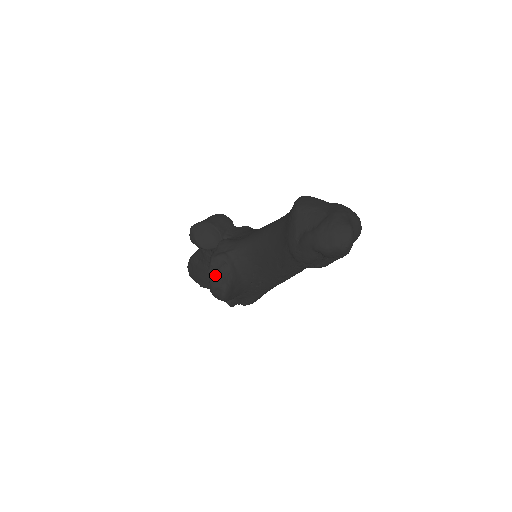
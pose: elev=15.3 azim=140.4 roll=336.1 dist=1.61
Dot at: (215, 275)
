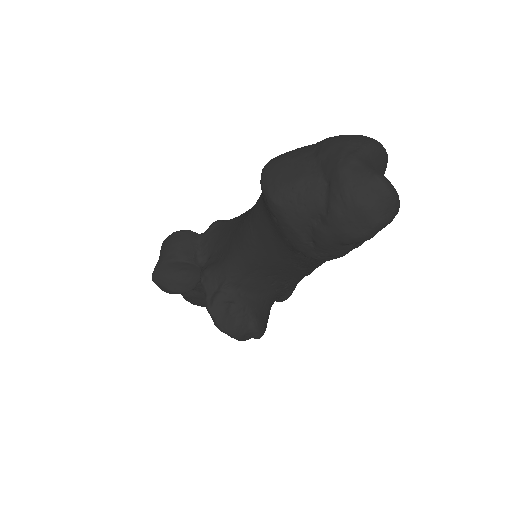
Dot at: (230, 326)
